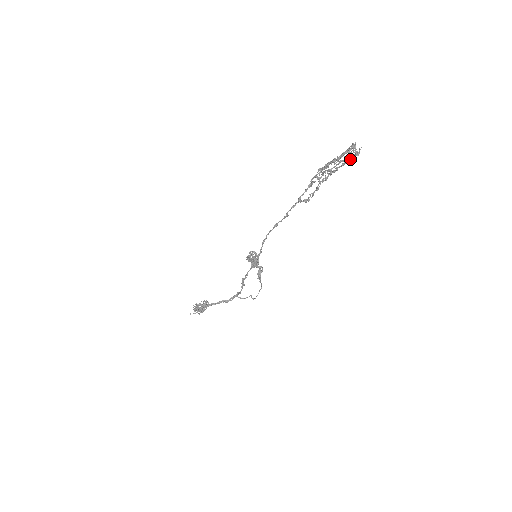
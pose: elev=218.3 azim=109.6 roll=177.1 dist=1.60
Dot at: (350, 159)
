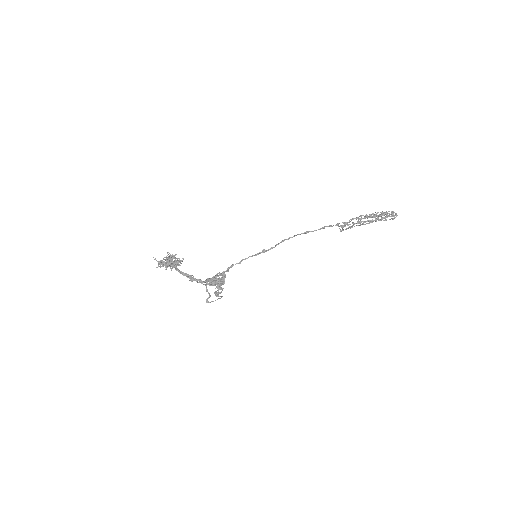
Dot at: occluded
